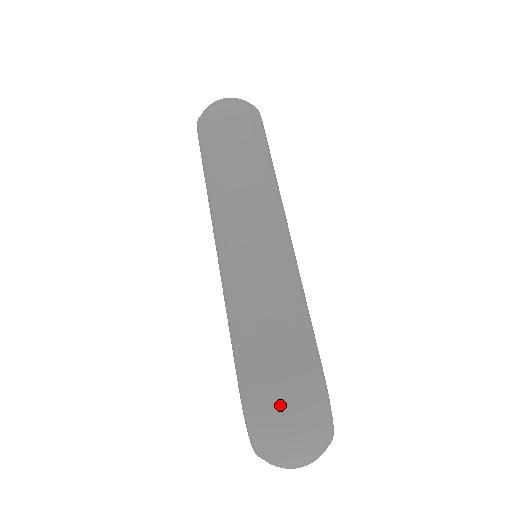
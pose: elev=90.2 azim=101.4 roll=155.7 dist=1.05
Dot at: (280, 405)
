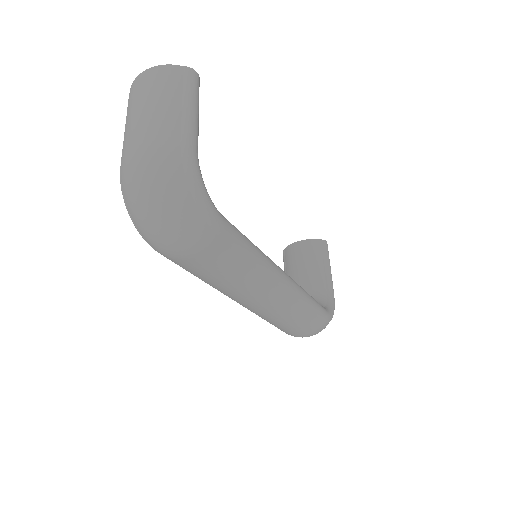
Dot at: occluded
